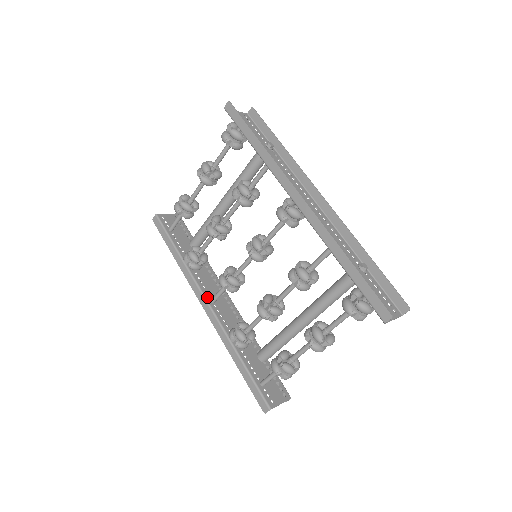
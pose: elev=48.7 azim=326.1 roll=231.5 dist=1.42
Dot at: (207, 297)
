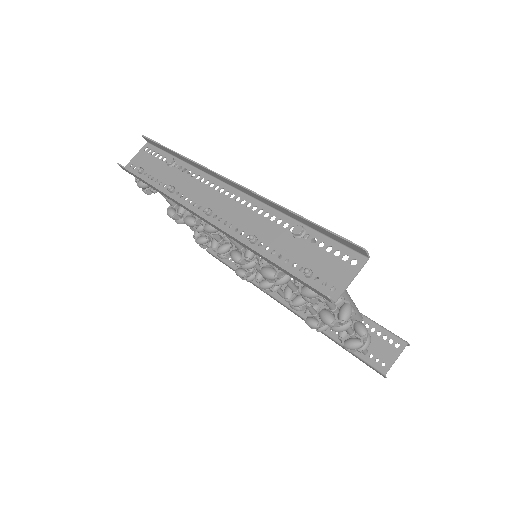
Dot at: (277, 296)
